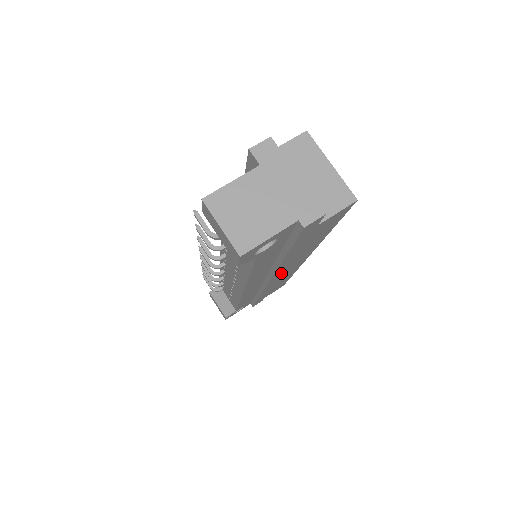
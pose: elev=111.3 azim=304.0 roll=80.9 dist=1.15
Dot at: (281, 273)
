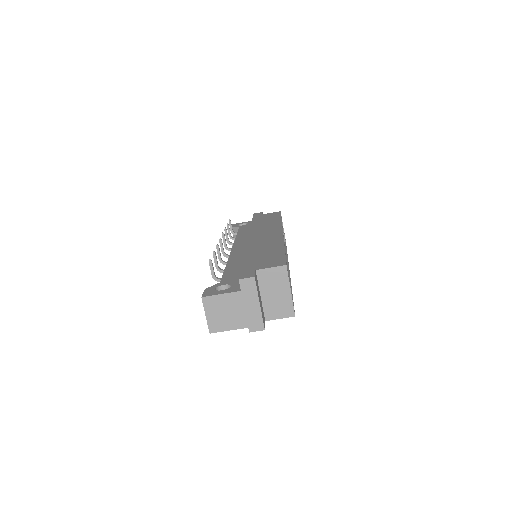
Dot at: occluded
